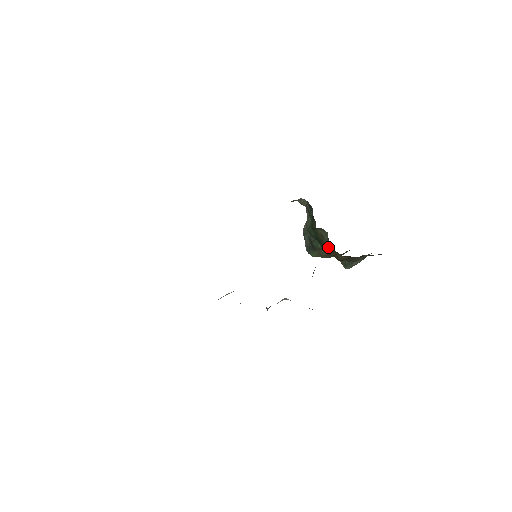
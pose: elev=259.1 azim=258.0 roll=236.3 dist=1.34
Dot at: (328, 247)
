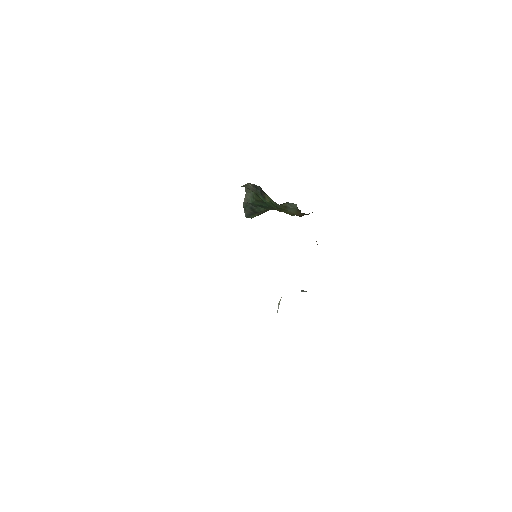
Dot at: (292, 212)
